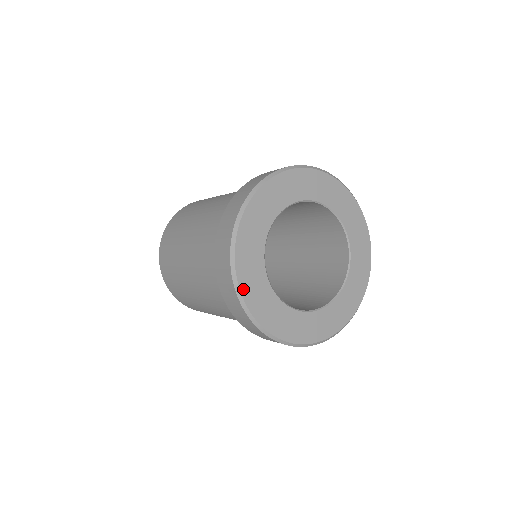
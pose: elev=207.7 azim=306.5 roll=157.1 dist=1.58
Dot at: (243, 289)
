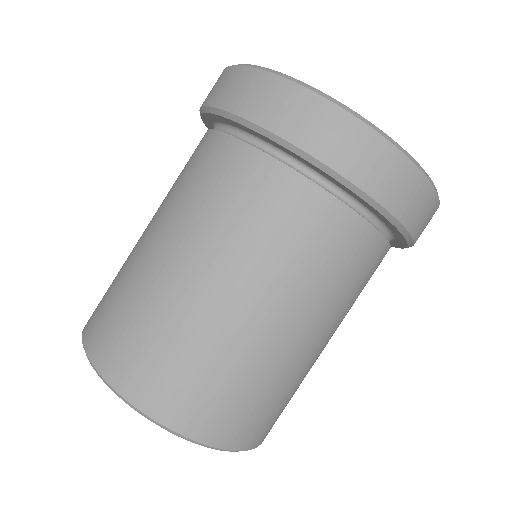
Dot at: occluded
